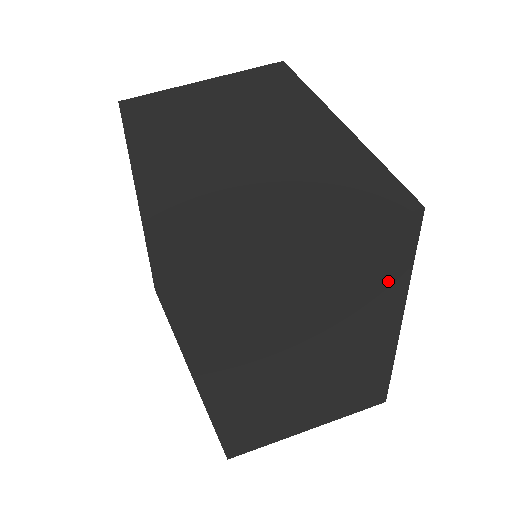
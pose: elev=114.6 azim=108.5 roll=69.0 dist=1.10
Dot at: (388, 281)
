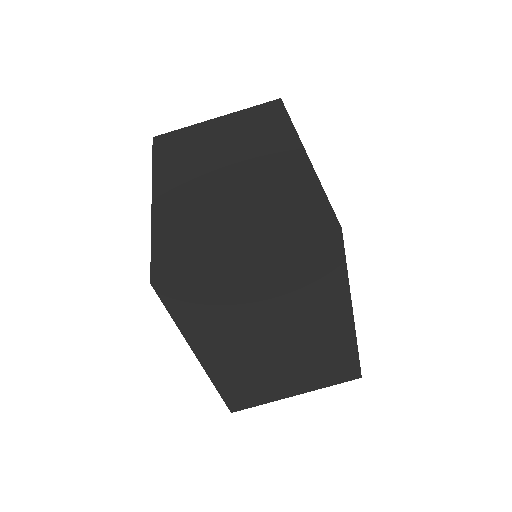
Dot at: occluded
